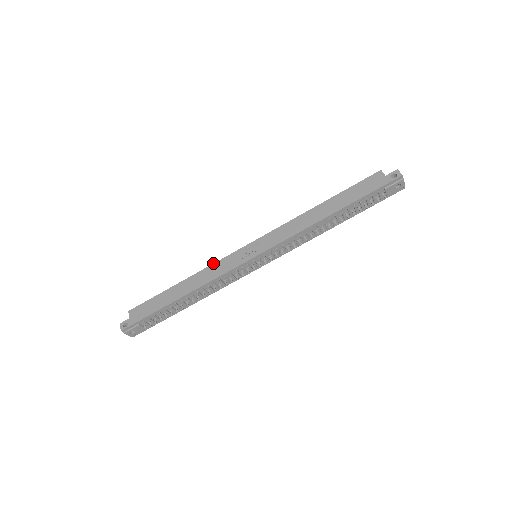
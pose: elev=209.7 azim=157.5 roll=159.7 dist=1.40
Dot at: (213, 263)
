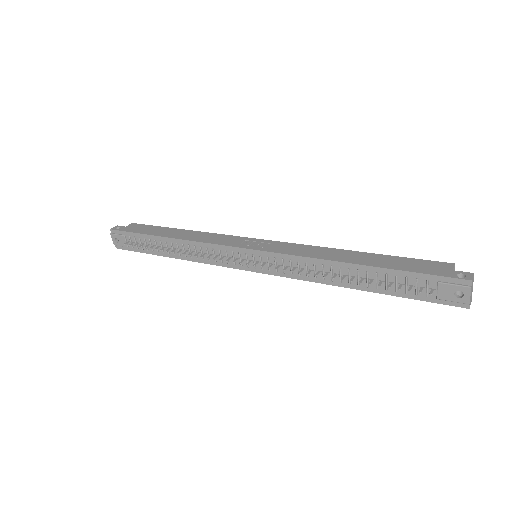
Dot at: occluded
